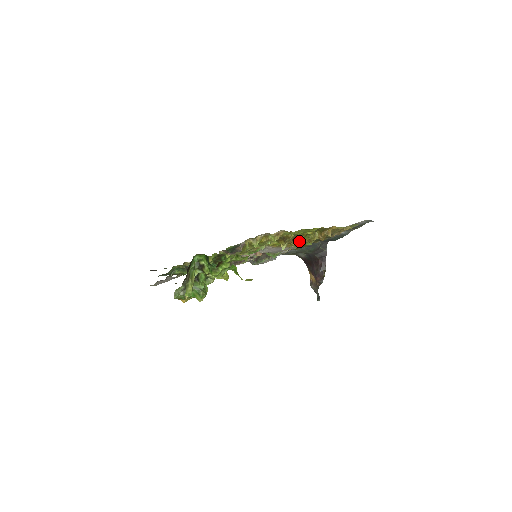
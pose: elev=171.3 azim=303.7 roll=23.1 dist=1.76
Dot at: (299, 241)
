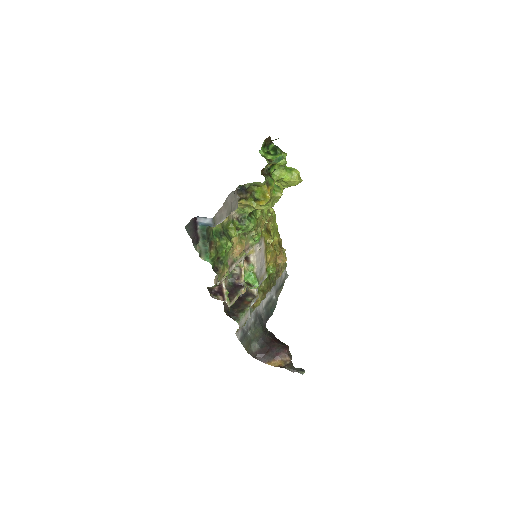
Dot at: (273, 249)
